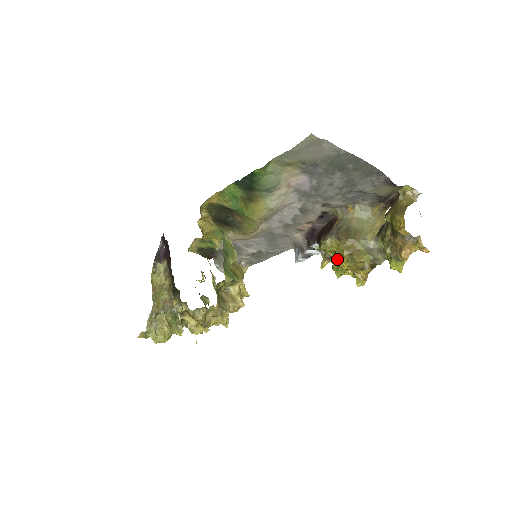
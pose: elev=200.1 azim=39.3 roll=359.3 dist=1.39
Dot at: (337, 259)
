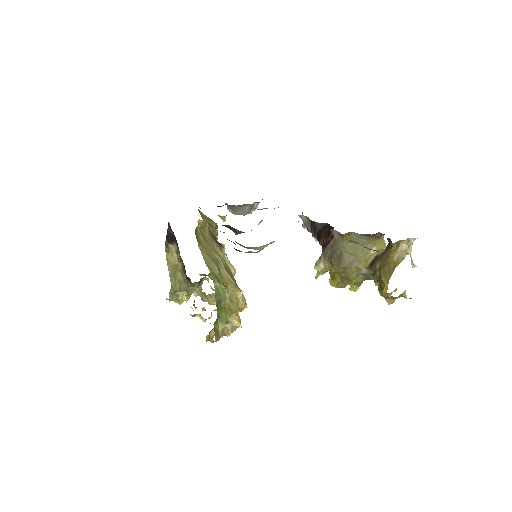
Dot at: occluded
